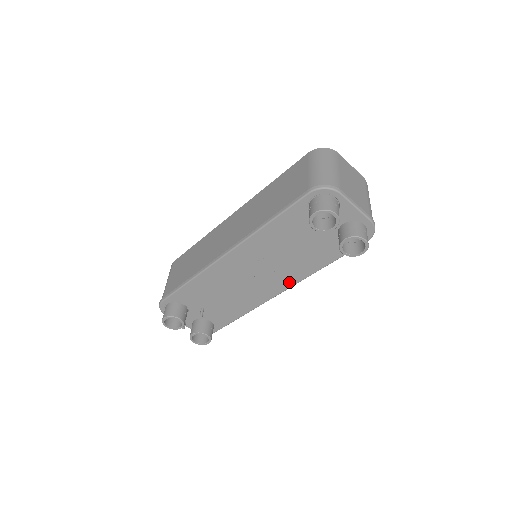
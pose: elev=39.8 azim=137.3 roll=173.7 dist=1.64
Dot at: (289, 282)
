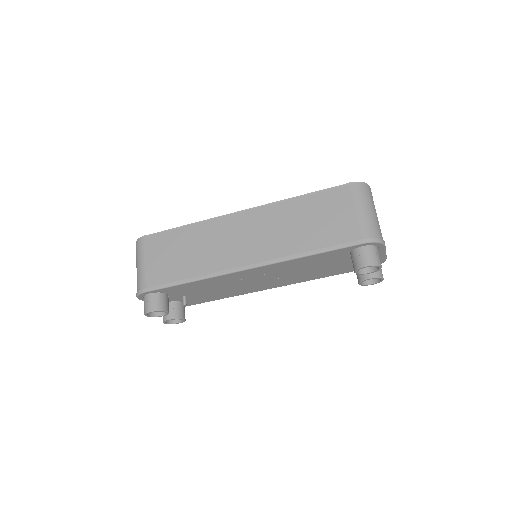
Dot at: (284, 284)
